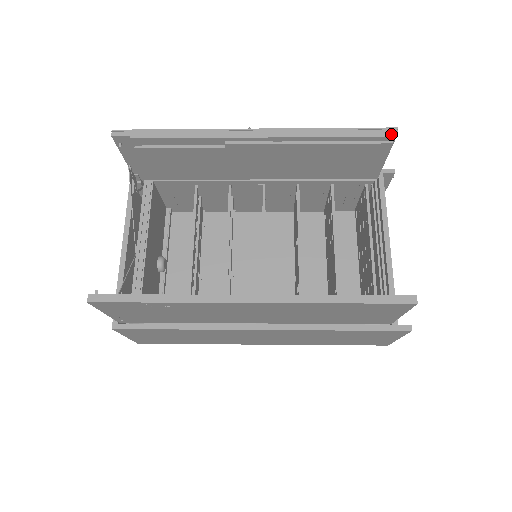
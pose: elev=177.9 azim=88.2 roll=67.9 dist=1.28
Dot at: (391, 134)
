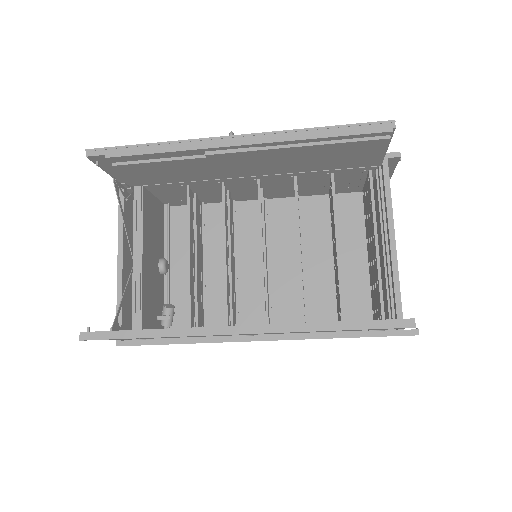
Dot at: (388, 129)
